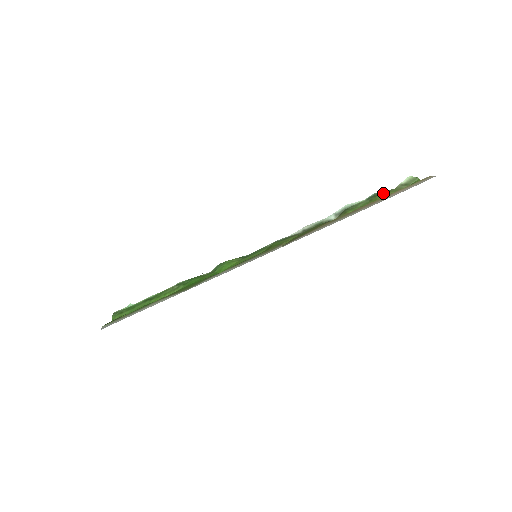
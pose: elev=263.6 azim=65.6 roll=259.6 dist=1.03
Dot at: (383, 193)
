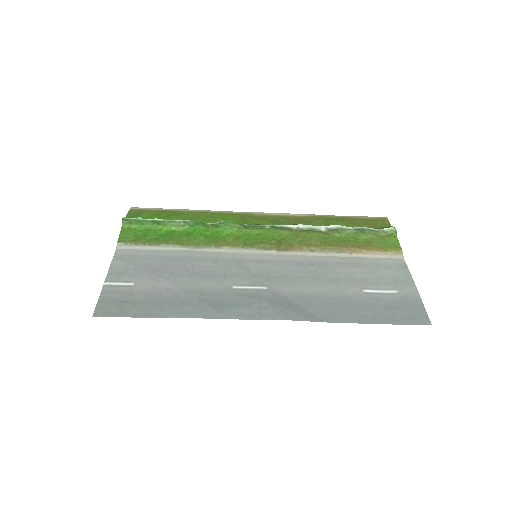
Dot at: (367, 232)
